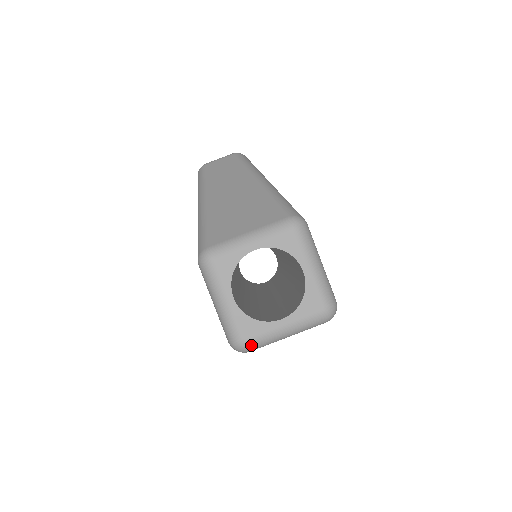
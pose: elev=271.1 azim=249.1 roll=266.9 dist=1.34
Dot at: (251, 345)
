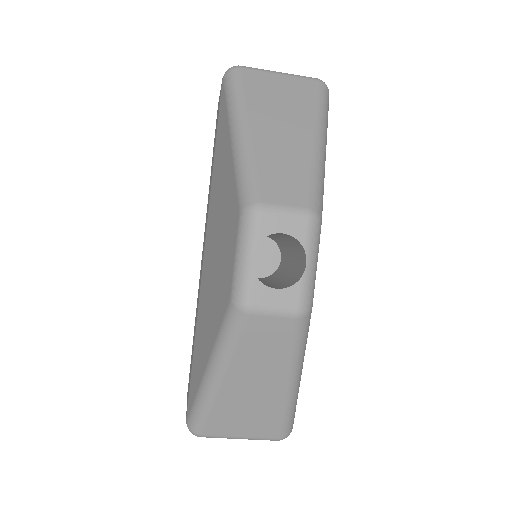
Dot at: occluded
